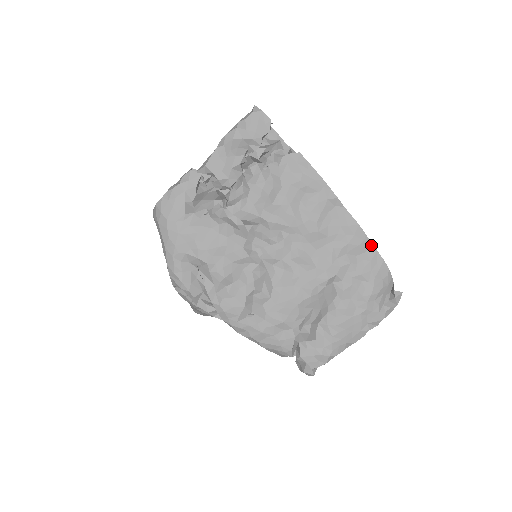
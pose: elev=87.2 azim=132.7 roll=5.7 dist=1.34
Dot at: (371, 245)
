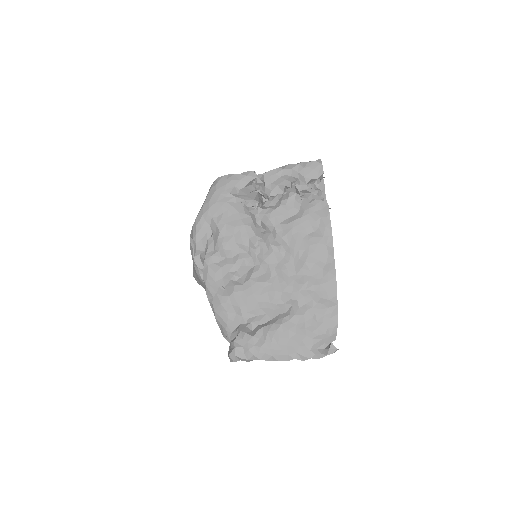
Dot at: (336, 297)
